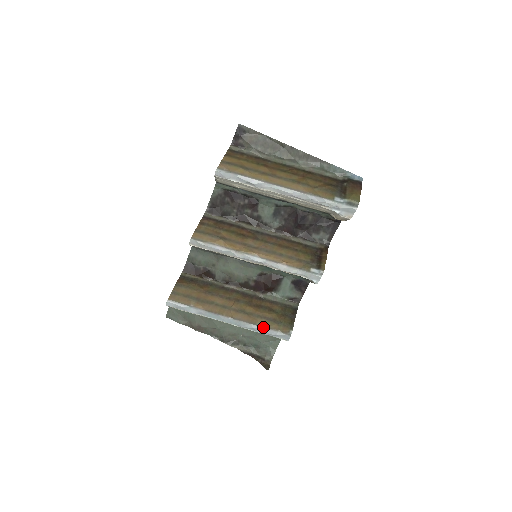
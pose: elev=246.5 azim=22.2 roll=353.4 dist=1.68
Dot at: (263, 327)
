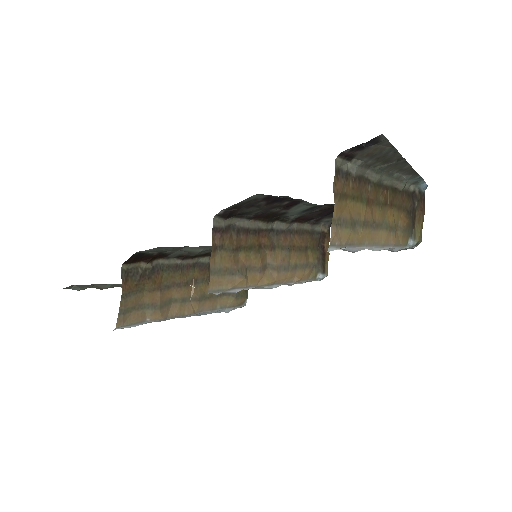
Dot at: (223, 309)
